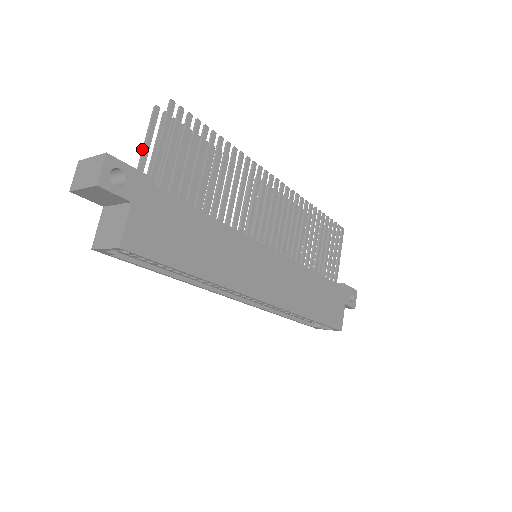
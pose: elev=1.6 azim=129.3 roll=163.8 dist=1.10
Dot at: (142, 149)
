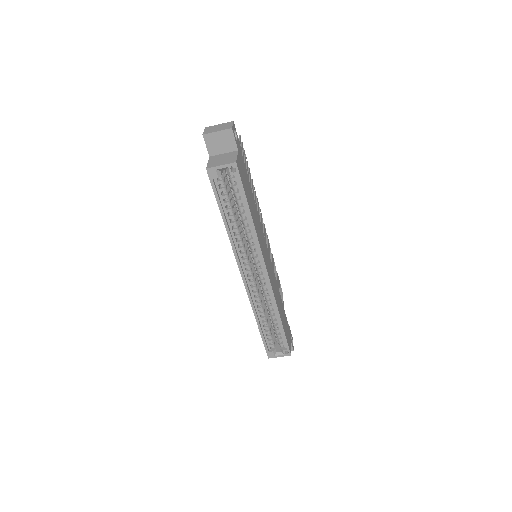
Dot at: occluded
